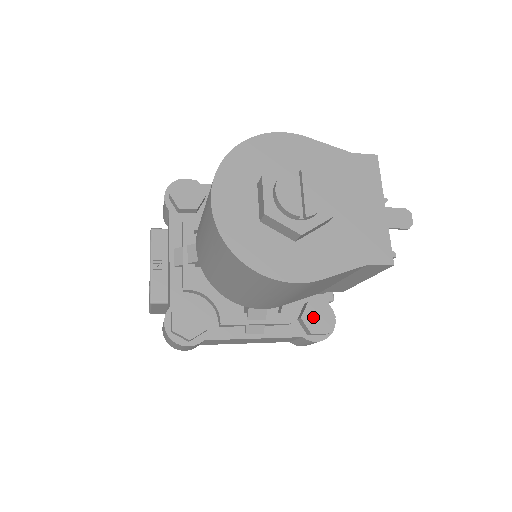
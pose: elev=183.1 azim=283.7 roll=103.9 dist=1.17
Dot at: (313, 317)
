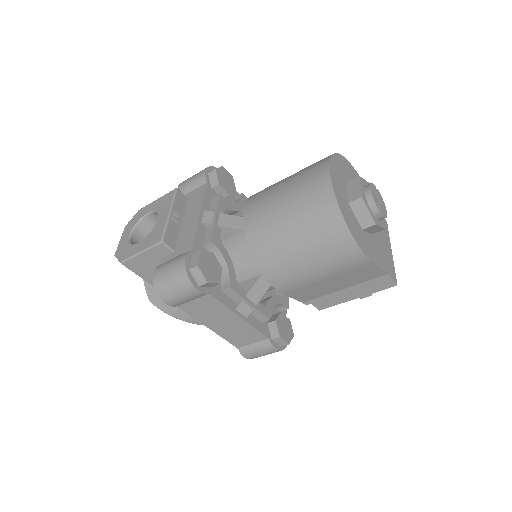
Dot at: (282, 325)
